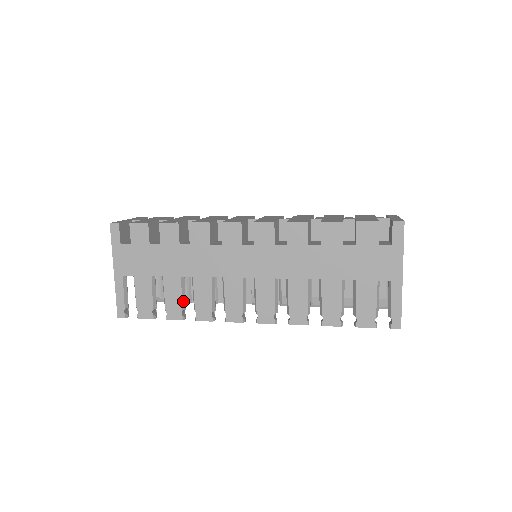
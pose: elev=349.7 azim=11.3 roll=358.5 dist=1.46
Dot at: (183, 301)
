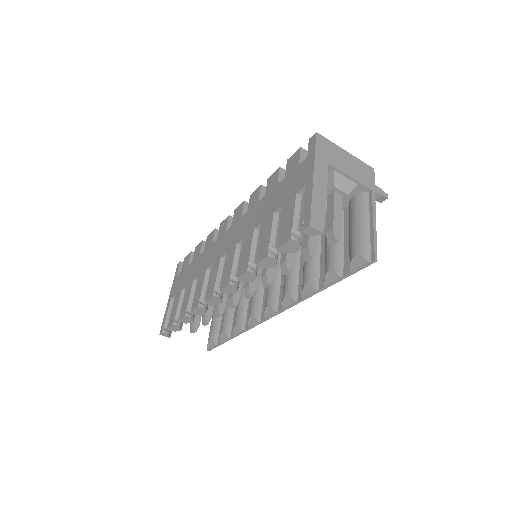
Dot at: (190, 300)
